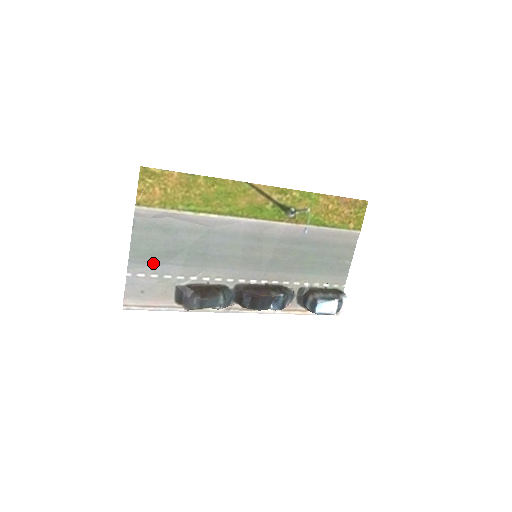
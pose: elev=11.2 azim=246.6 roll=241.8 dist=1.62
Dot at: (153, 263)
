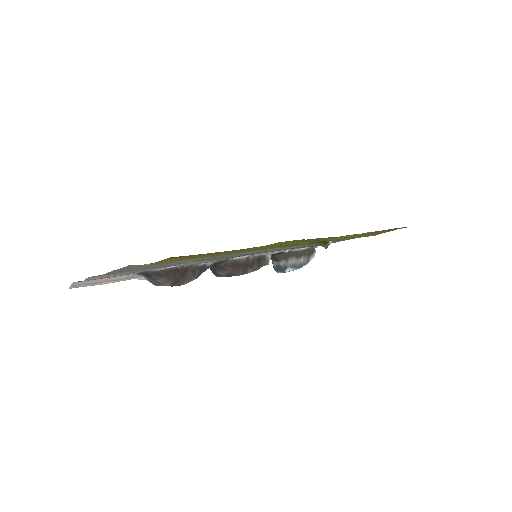
Dot at: occluded
